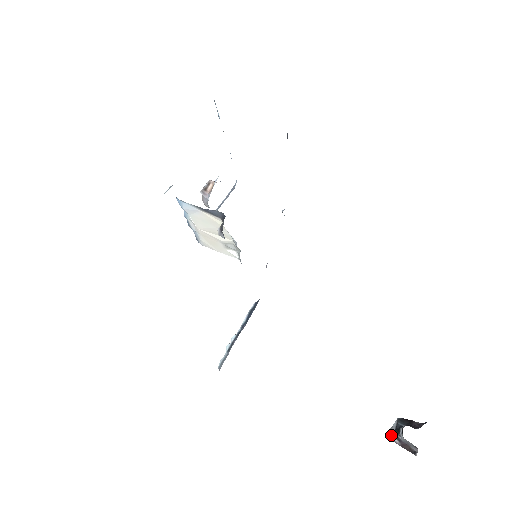
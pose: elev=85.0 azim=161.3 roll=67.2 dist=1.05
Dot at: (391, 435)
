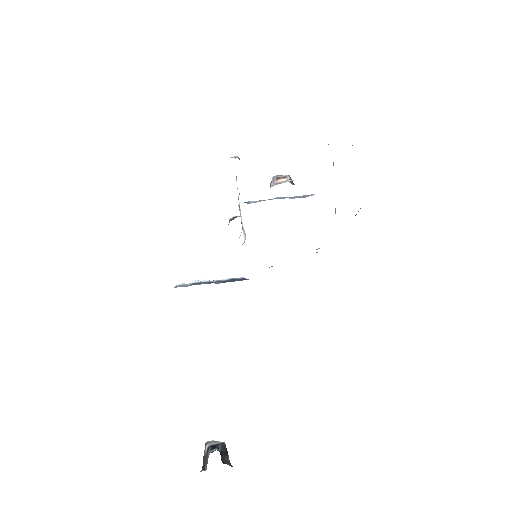
Dot at: (208, 444)
